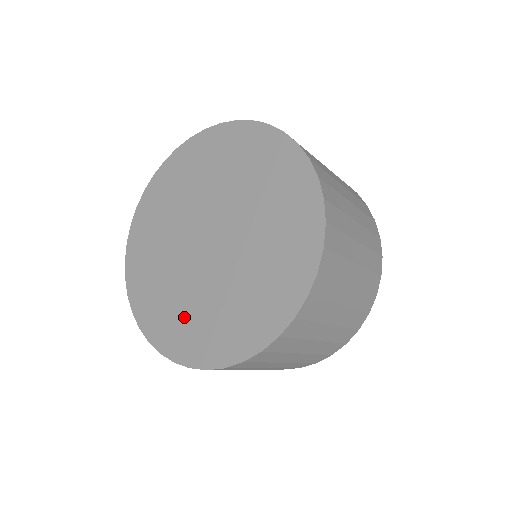
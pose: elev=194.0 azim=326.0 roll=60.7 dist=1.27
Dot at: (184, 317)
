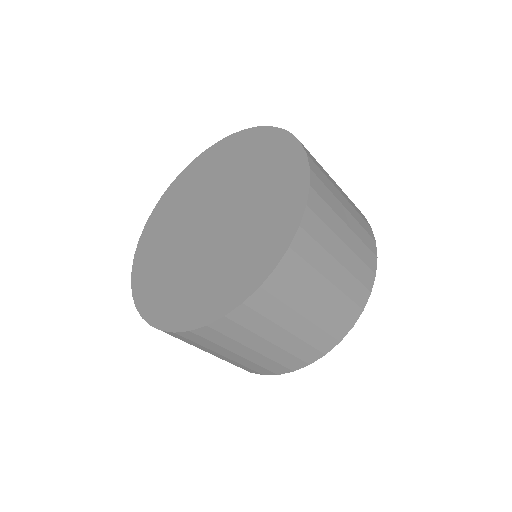
Dot at: (165, 281)
